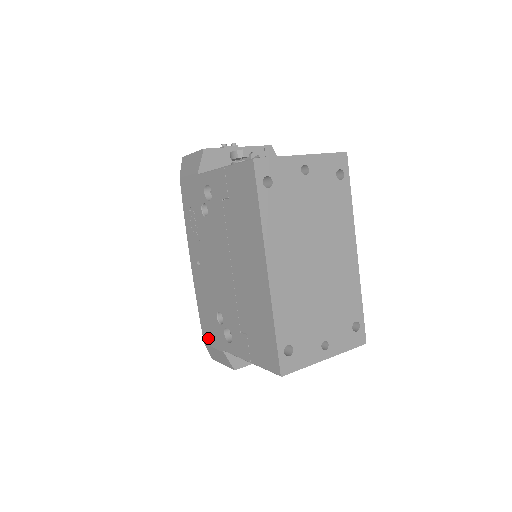
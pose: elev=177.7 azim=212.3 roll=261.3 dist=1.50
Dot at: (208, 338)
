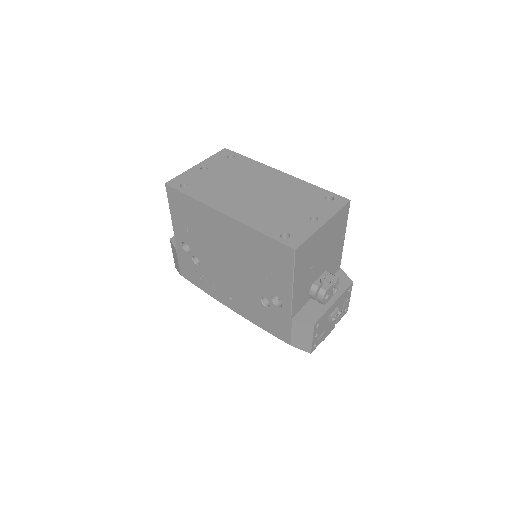
Dot at: (284, 334)
